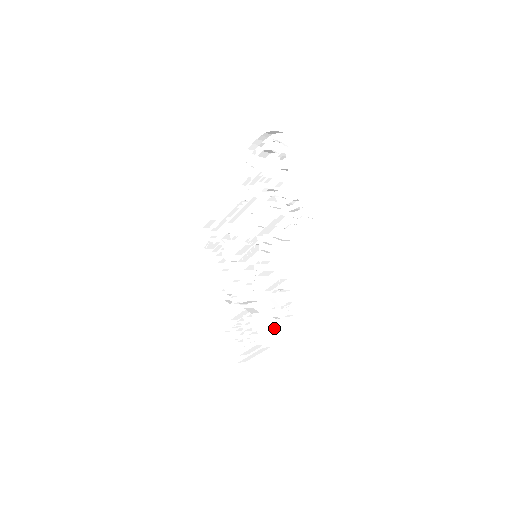
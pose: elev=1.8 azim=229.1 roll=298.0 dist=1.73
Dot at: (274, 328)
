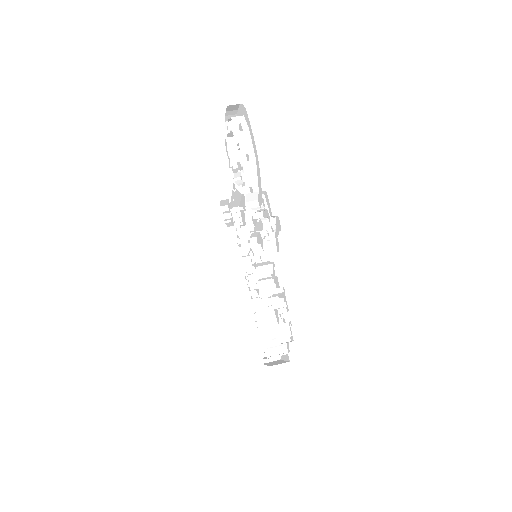
Dot at: occluded
